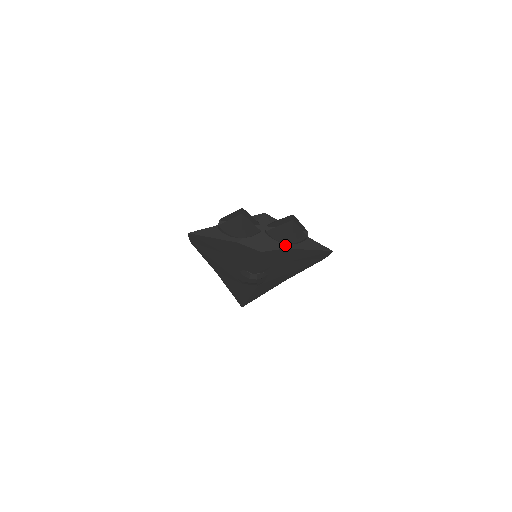
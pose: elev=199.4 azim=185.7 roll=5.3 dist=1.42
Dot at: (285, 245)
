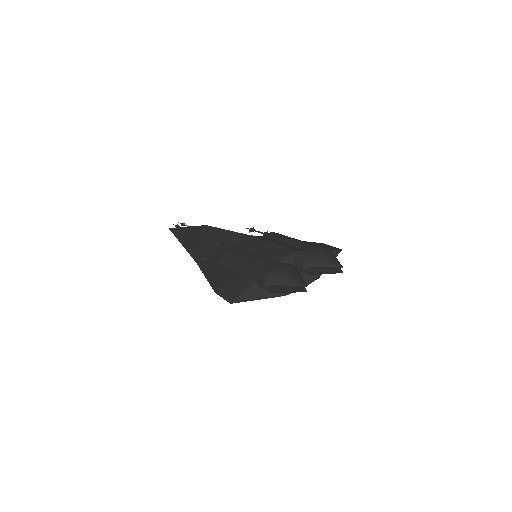
Dot at: (318, 275)
